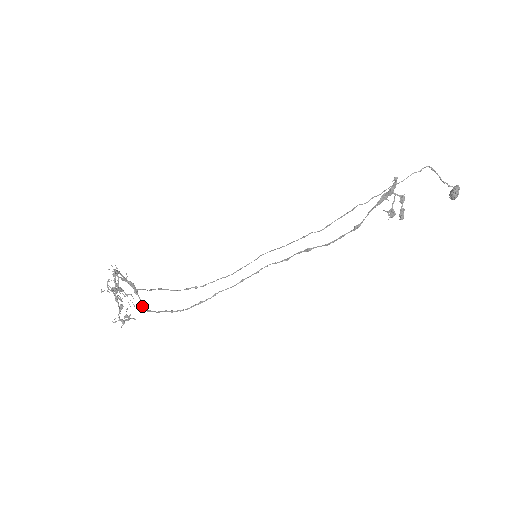
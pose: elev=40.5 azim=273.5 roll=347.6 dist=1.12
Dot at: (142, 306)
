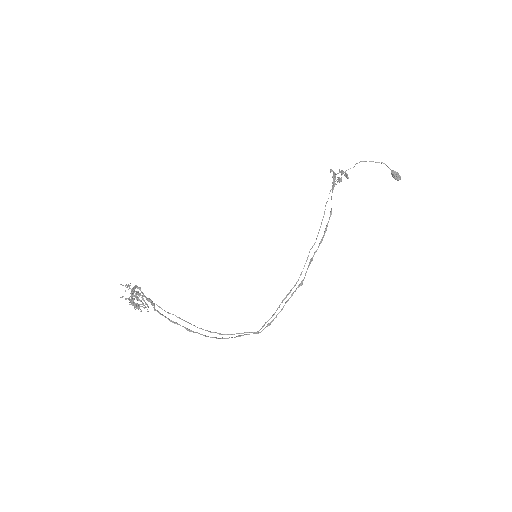
Dot at: (155, 309)
